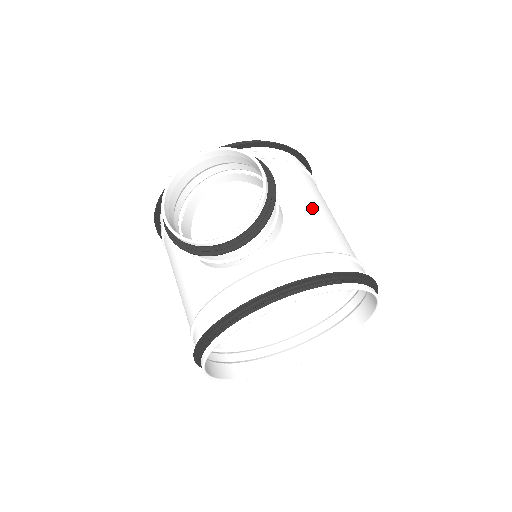
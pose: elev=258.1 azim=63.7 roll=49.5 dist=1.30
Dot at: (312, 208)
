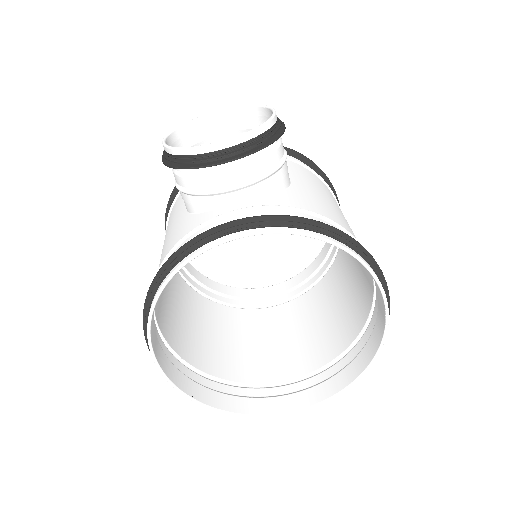
Dot at: (326, 198)
